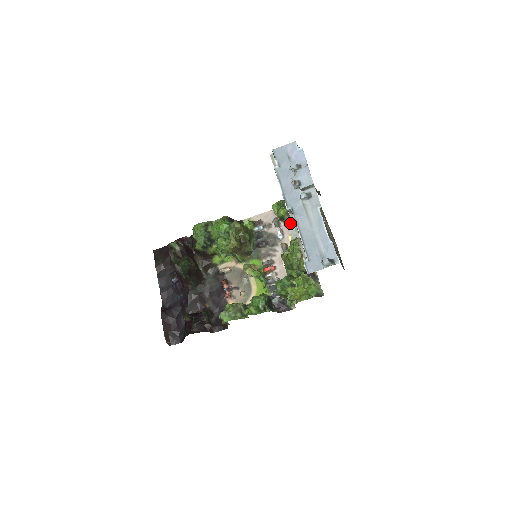
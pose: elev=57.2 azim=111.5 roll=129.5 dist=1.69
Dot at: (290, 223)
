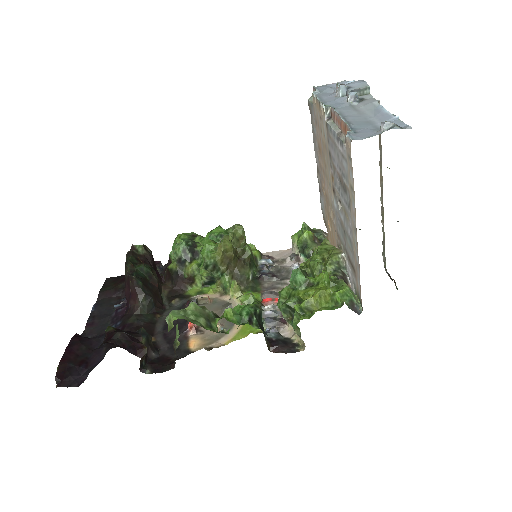
Dot at: occluded
